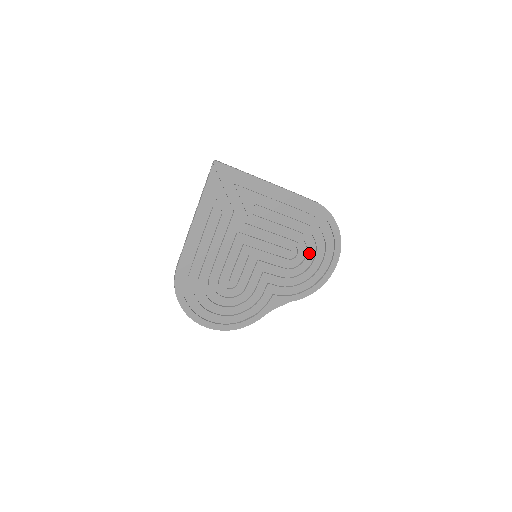
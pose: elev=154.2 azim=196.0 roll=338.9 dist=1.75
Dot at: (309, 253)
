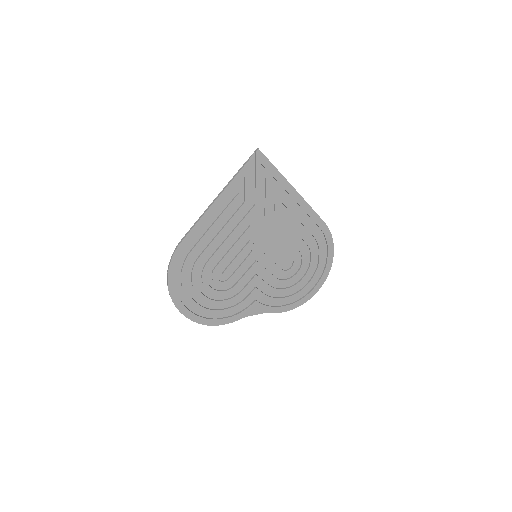
Dot at: (301, 269)
